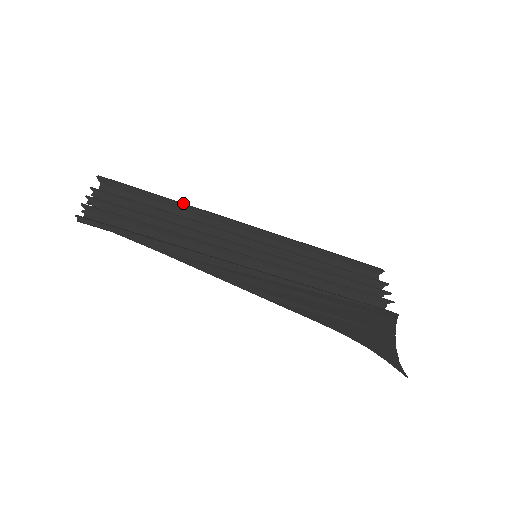
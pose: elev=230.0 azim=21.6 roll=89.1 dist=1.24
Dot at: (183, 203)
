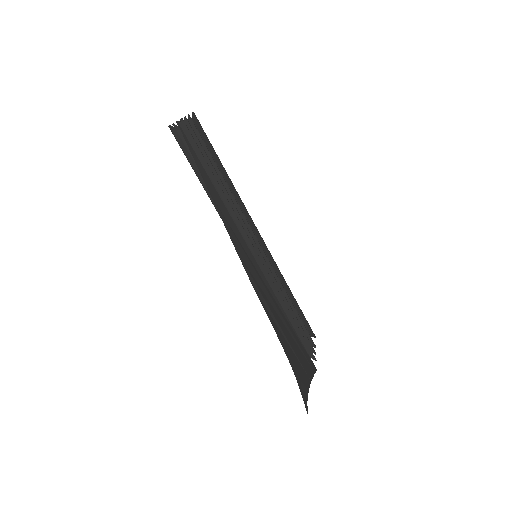
Dot at: occluded
